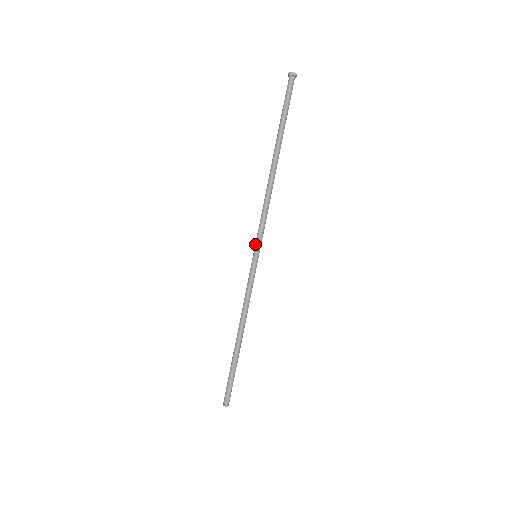
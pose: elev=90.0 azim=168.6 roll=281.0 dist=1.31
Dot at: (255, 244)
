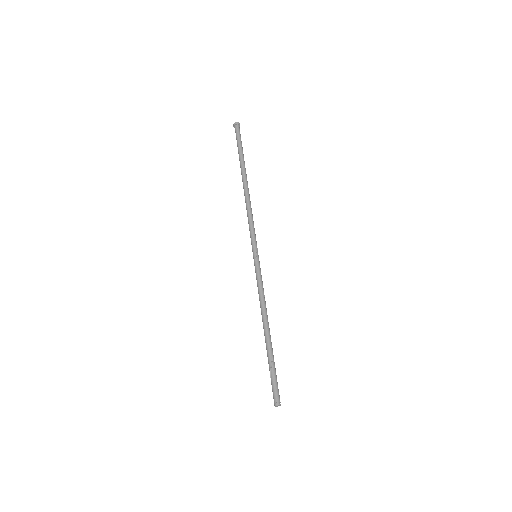
Dot at: (252, 246)
